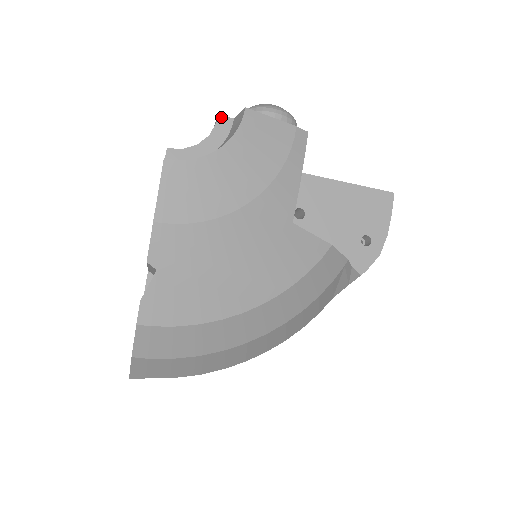
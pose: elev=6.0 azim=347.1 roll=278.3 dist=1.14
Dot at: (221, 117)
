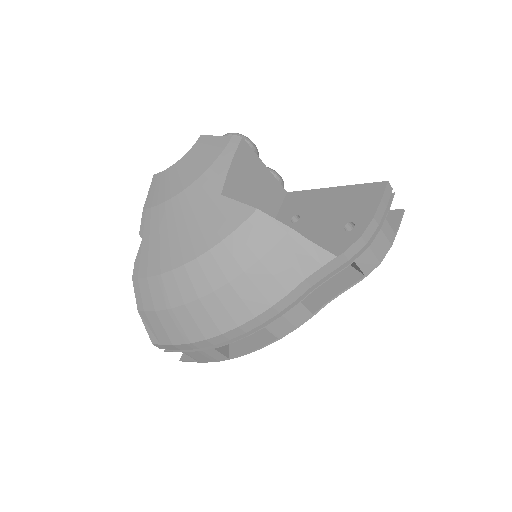
Dot at: occluded
